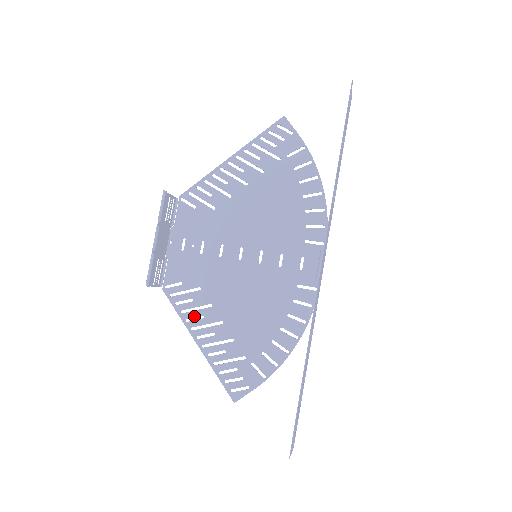
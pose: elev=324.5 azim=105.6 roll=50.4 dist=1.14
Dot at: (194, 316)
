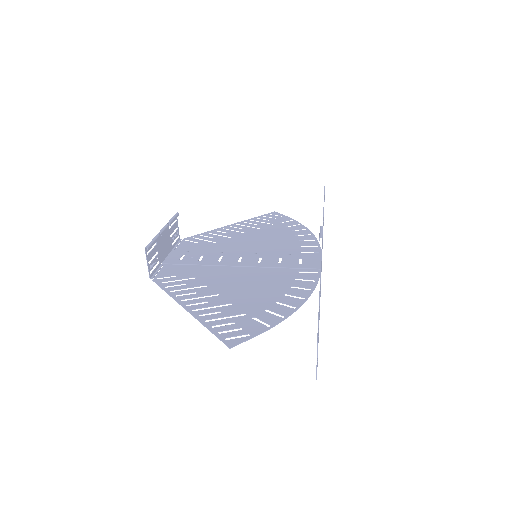
Dot at: (186, 293)
